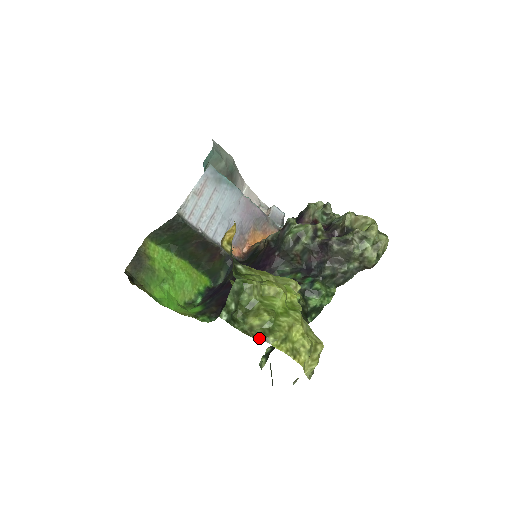
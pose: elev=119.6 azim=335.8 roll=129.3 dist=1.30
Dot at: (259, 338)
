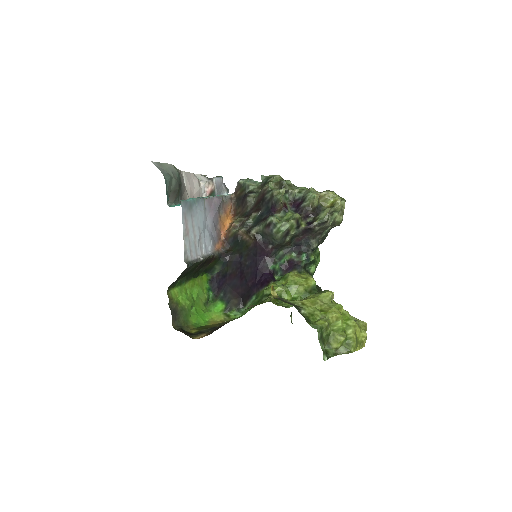
Dot at: (345, 353)
